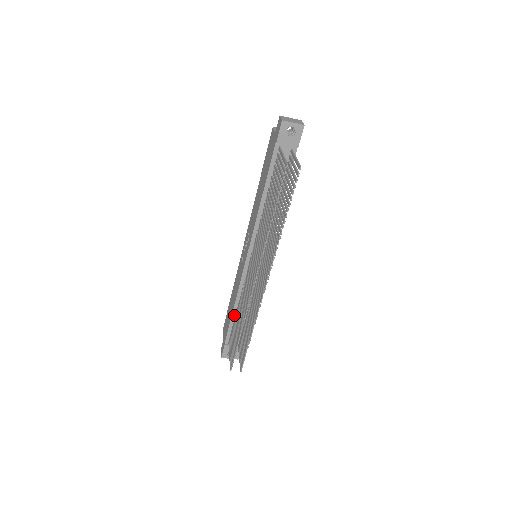
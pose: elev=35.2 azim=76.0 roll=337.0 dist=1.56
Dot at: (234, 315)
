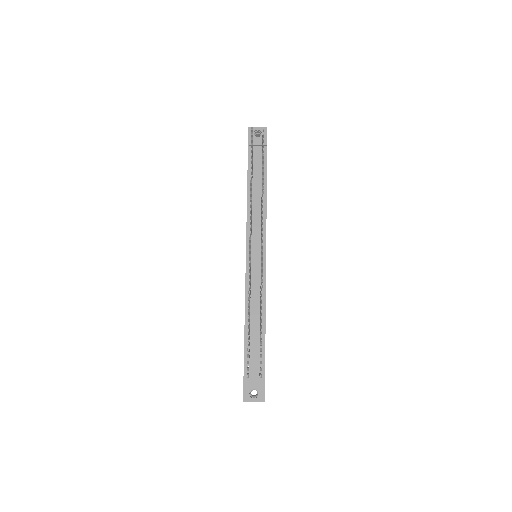
Dot at: (247, 333)
